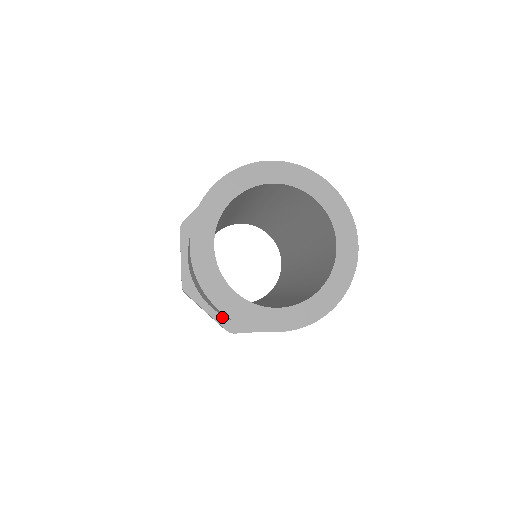
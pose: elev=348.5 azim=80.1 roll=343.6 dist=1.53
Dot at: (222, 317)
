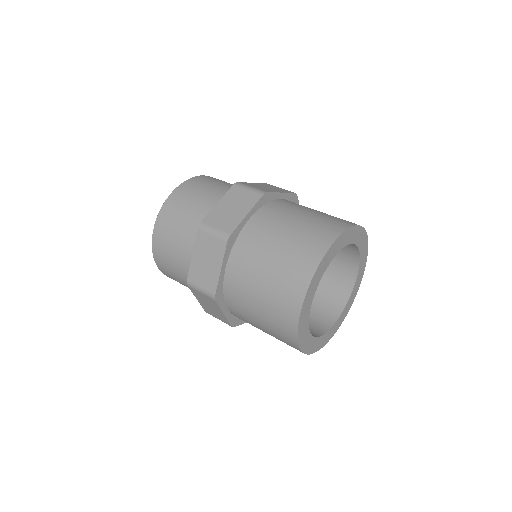
Dot at: occluded
